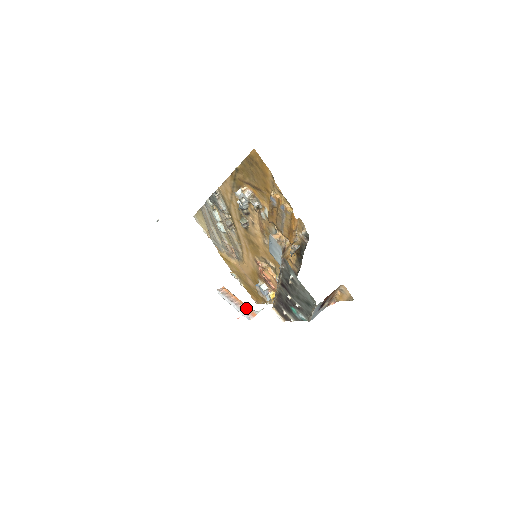
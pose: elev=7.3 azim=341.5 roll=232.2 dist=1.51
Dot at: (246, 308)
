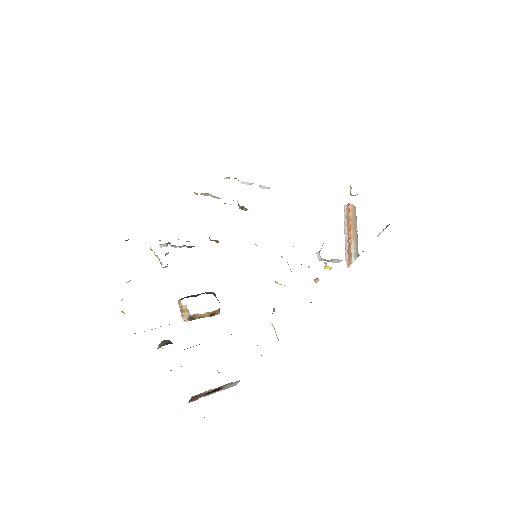
Dot at: (349, 249)
